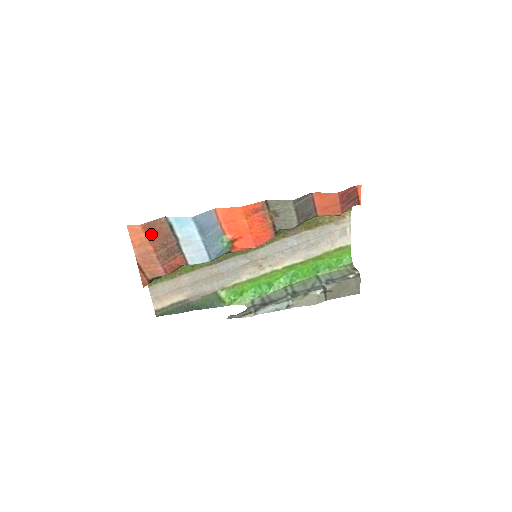
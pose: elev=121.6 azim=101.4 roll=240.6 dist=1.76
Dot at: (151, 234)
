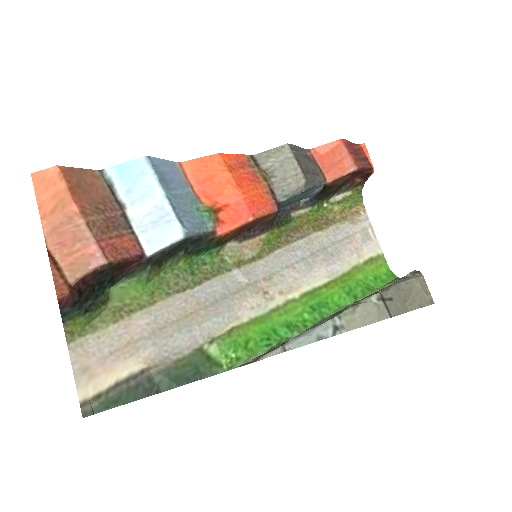
Dot at: (76, 186)
